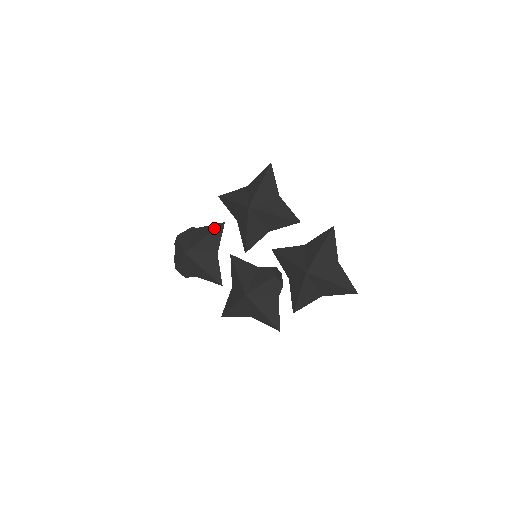
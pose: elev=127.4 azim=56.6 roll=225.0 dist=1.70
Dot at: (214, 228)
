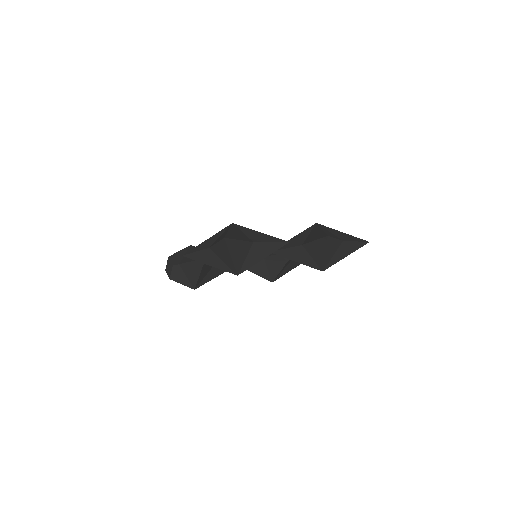
Dot at: (200, 265)
